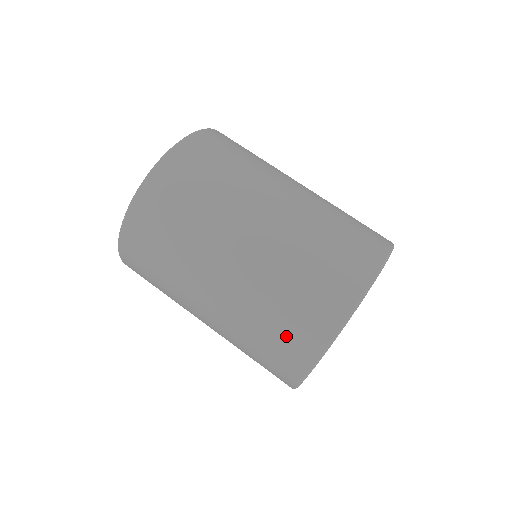
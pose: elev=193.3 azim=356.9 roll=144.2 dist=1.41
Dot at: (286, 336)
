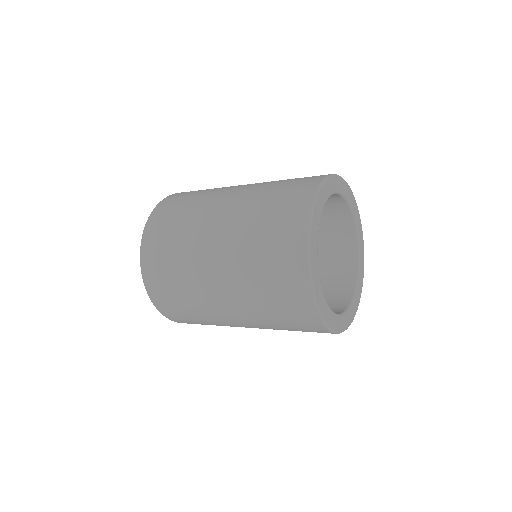
Dot at: (280, 287)
